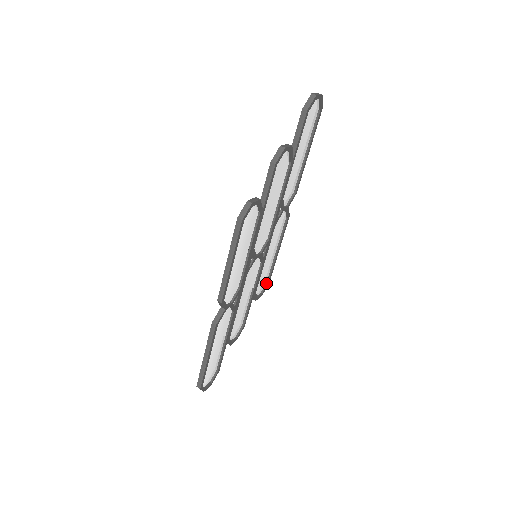
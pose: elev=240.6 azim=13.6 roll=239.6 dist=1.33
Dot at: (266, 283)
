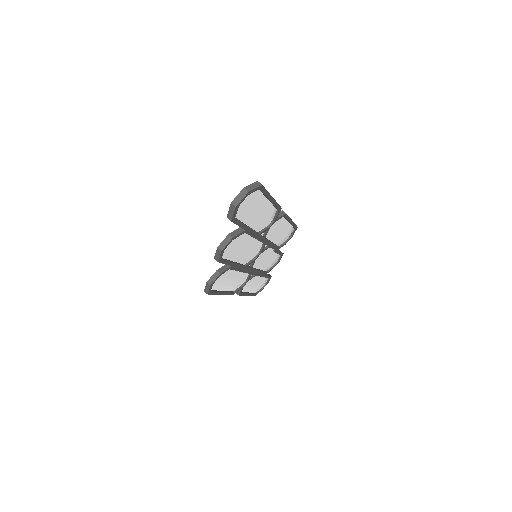
Dot at: (294, 229)
